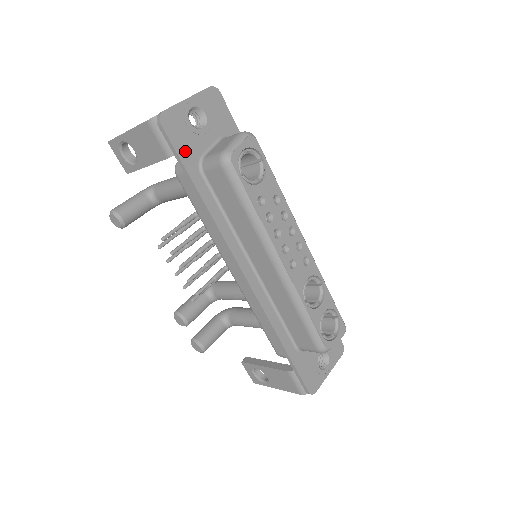
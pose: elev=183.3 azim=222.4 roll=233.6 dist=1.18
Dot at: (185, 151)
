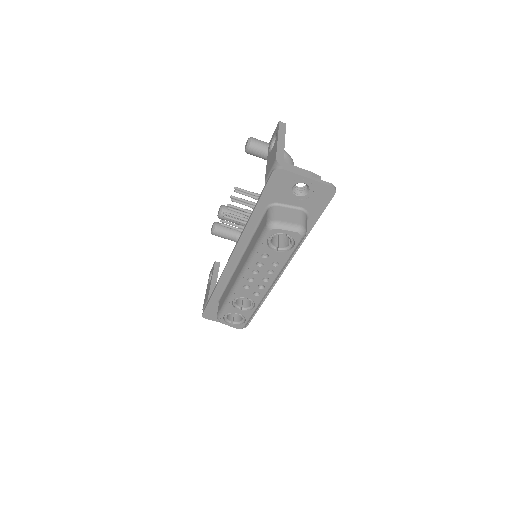
Dot at: (271, 193)
